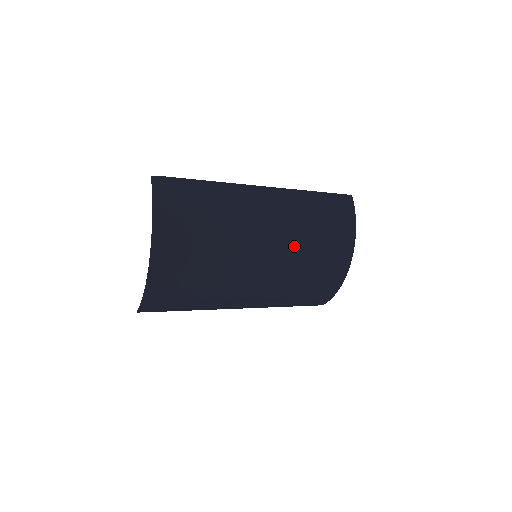
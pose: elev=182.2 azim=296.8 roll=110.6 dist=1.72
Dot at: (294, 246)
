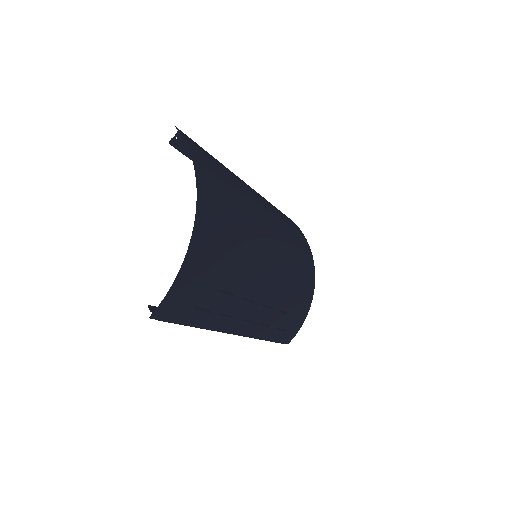
Dot at: (286, 247)
